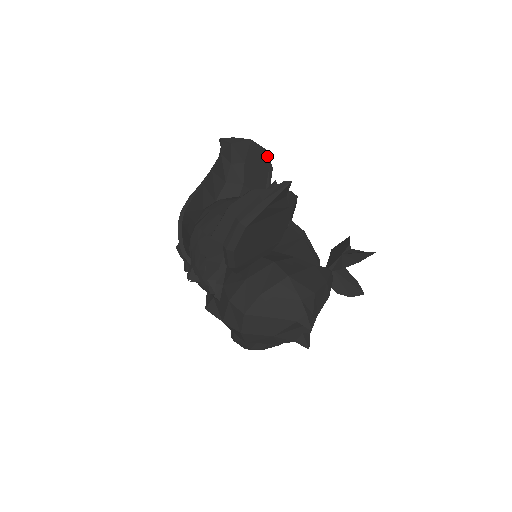
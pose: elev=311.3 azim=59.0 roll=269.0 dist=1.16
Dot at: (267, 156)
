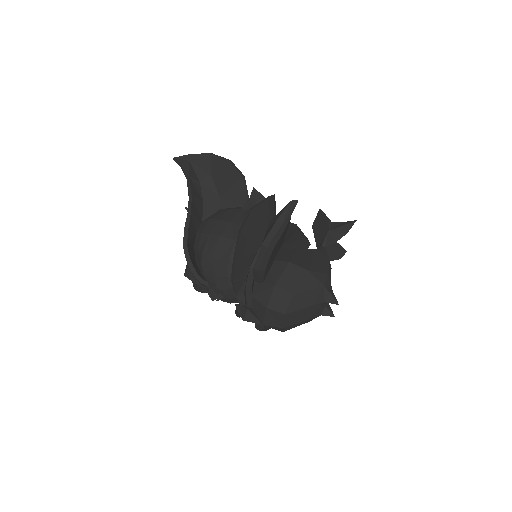
Dot at: (235, 166)
